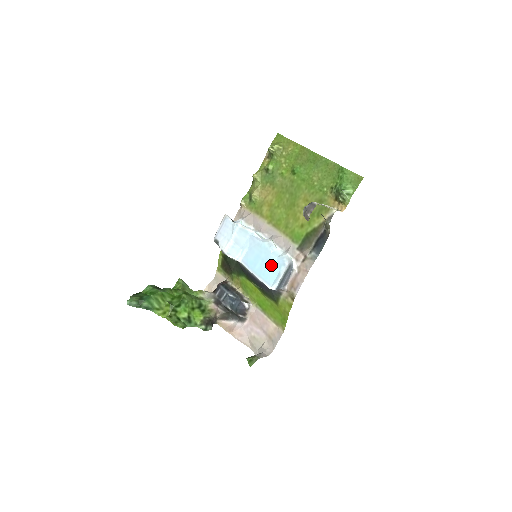
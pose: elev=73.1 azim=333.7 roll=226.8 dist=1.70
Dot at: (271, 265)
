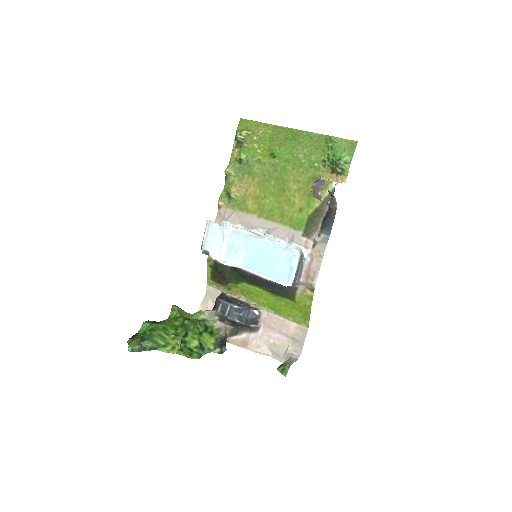
Dot at: (279, 261)
